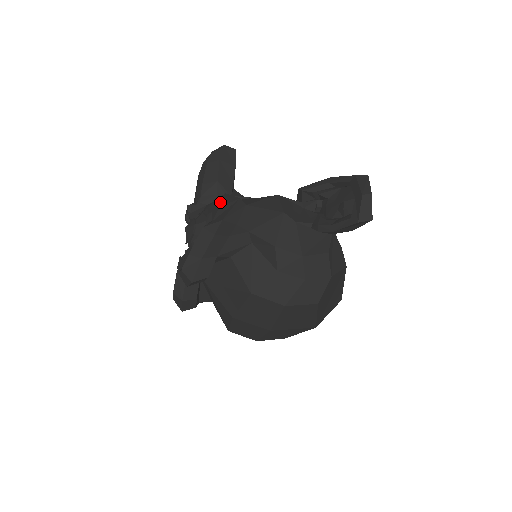
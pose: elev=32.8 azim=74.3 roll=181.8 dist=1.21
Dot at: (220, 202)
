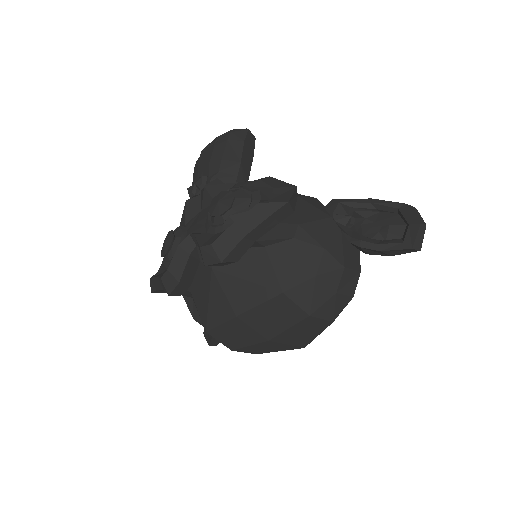
Dot at: (270, 183)
